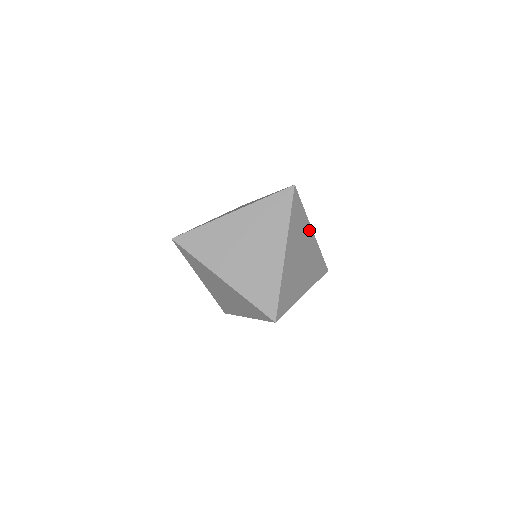
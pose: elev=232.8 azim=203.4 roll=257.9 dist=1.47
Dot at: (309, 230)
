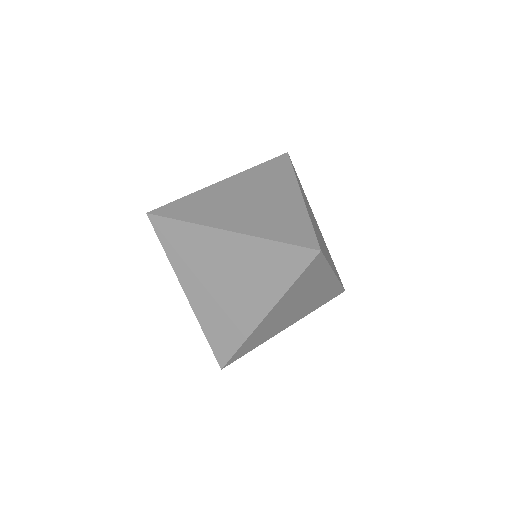
Dot at: (306, 206)
